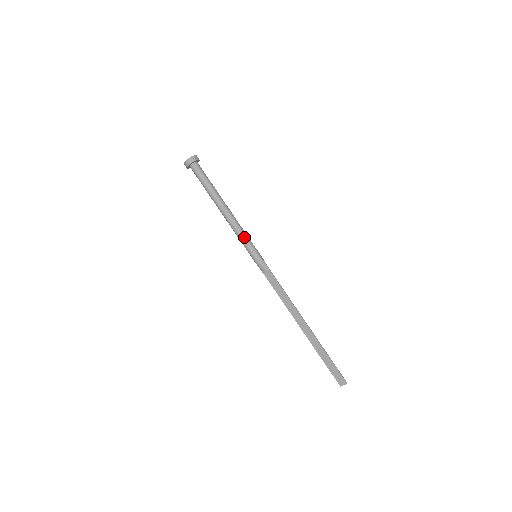
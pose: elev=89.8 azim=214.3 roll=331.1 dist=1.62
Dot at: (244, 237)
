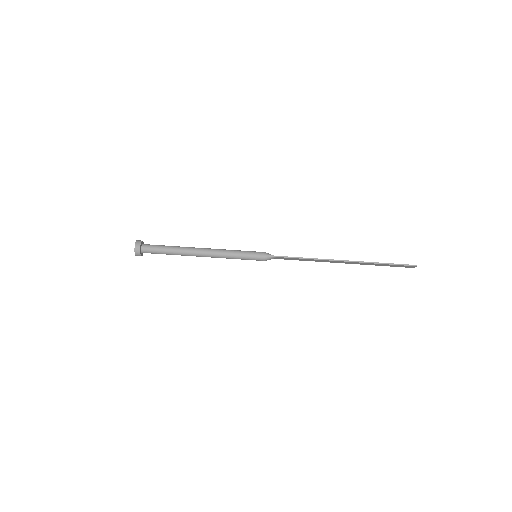
Dot at: (233, 257)
